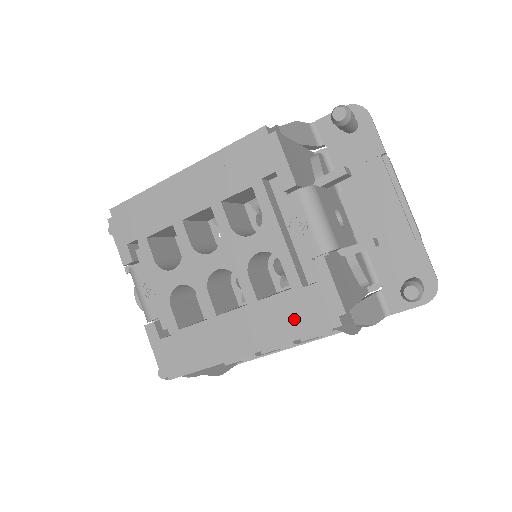
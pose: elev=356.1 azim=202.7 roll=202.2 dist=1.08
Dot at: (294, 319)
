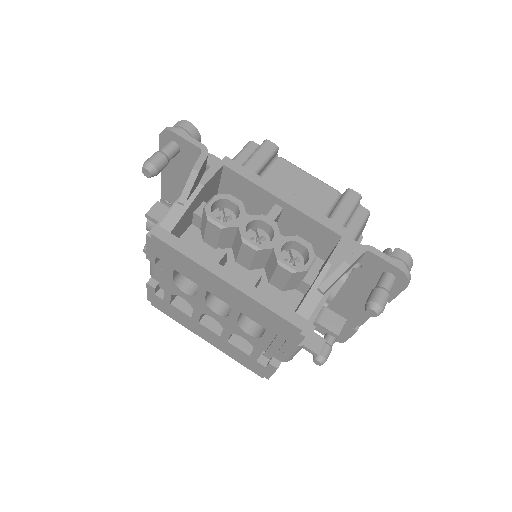
Dot at: (241, 359)
